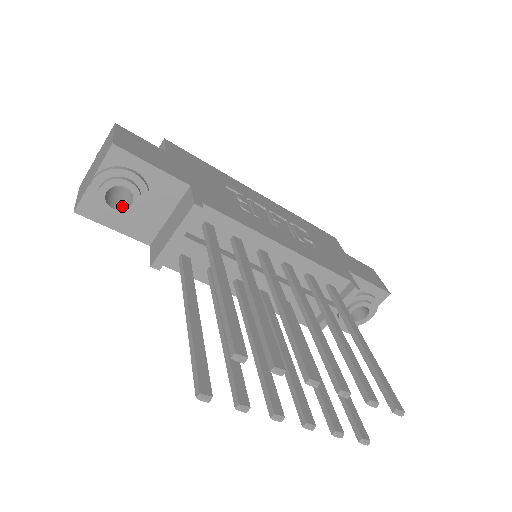
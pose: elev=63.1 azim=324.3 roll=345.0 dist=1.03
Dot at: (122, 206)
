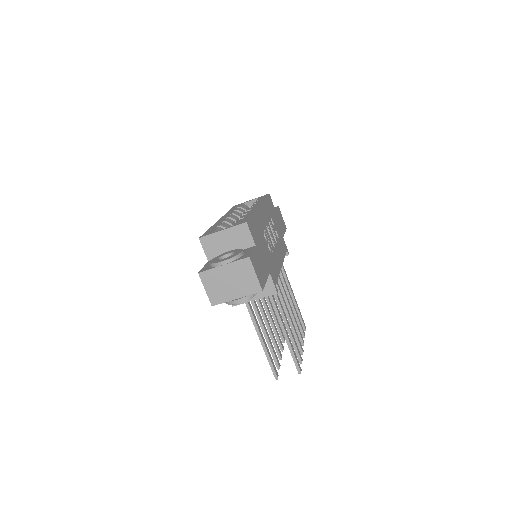
Dot at: occluded
